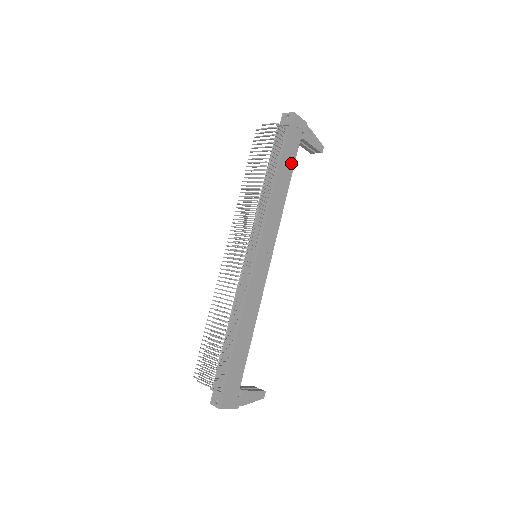
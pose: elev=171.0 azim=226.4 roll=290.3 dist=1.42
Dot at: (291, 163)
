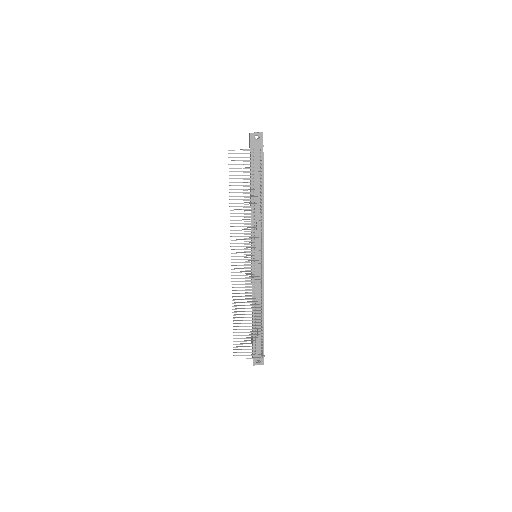
Dot at: occluded
